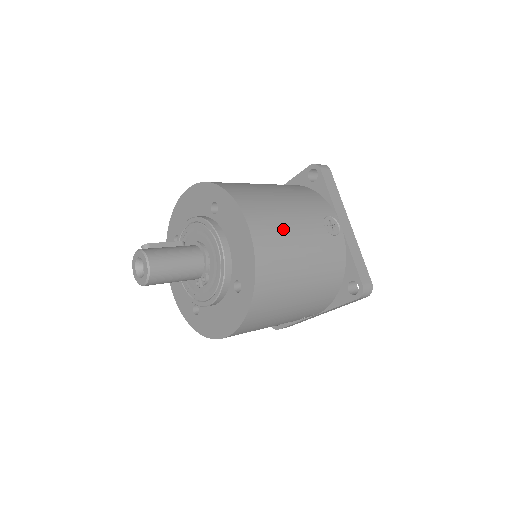
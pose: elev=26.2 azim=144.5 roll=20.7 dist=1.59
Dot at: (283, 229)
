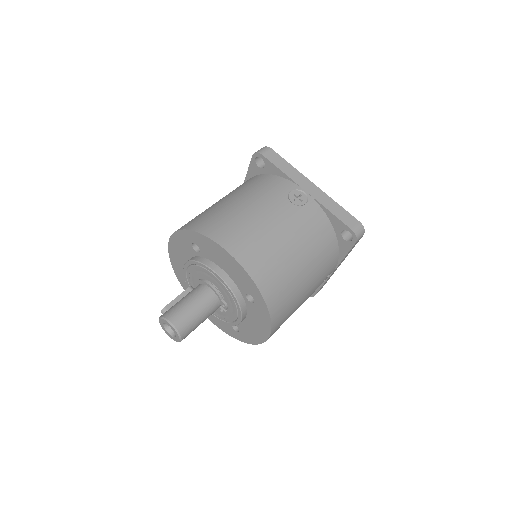
Dot at: (257, 232)
